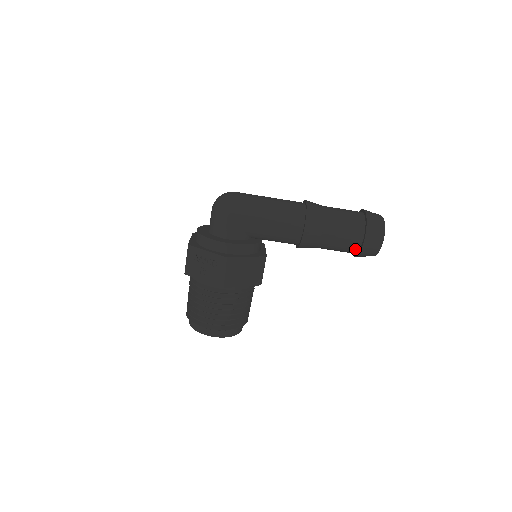
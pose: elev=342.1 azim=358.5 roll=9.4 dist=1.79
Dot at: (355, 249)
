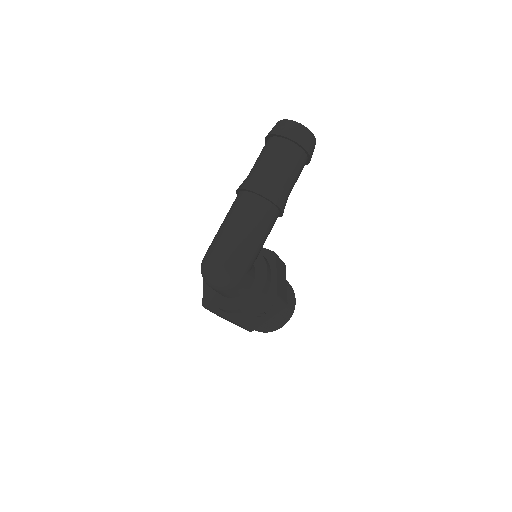
Dot at: occluded
